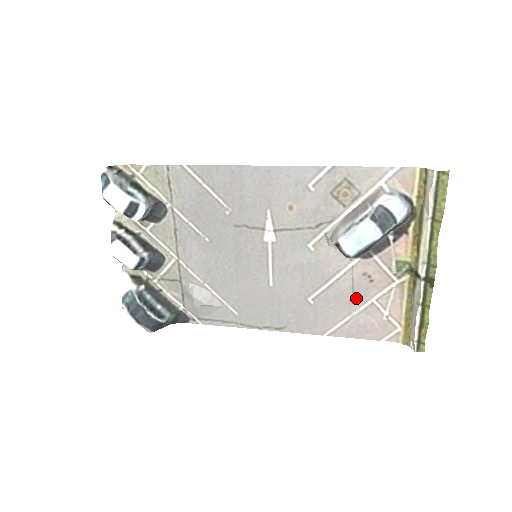
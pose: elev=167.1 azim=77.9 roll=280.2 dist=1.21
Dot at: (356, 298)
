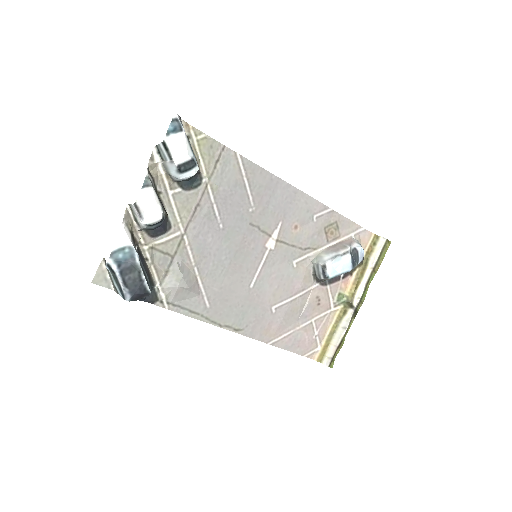
Dot at: (303, 316)
